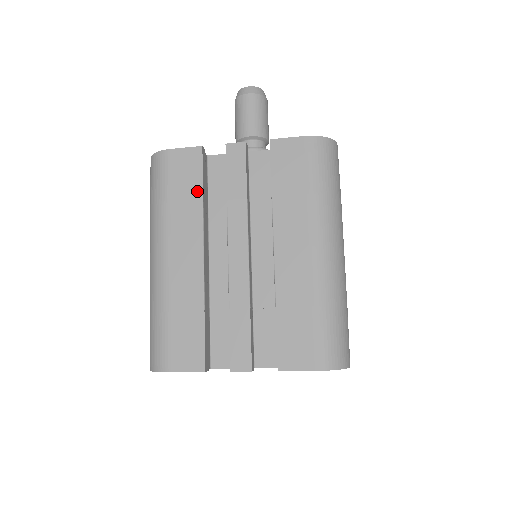
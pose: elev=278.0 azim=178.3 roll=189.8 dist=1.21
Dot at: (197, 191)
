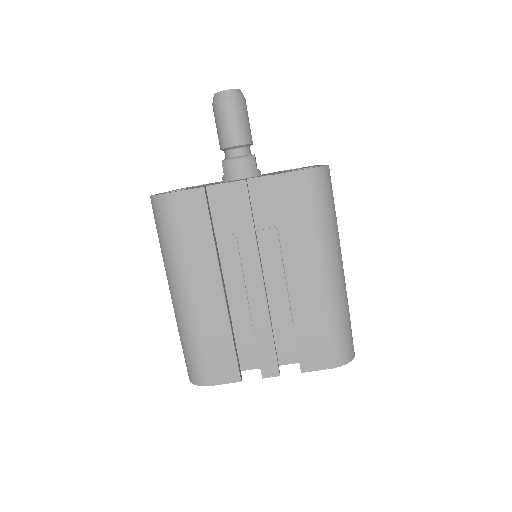
Dot at: (207, 232)
